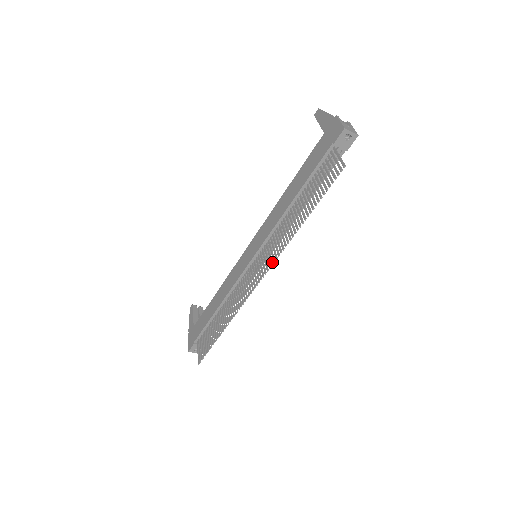
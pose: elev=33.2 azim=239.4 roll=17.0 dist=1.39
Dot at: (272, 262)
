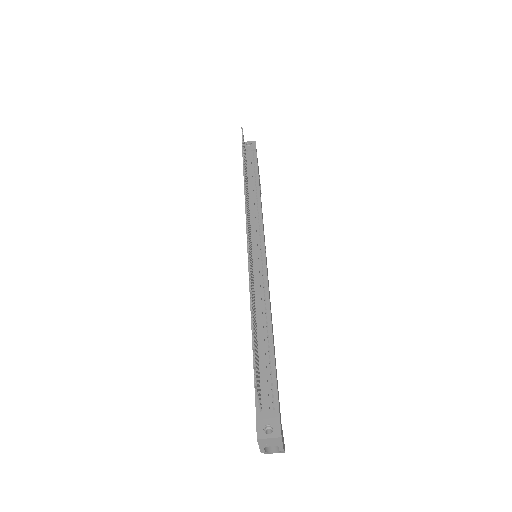
Dot at: (246, 205)
